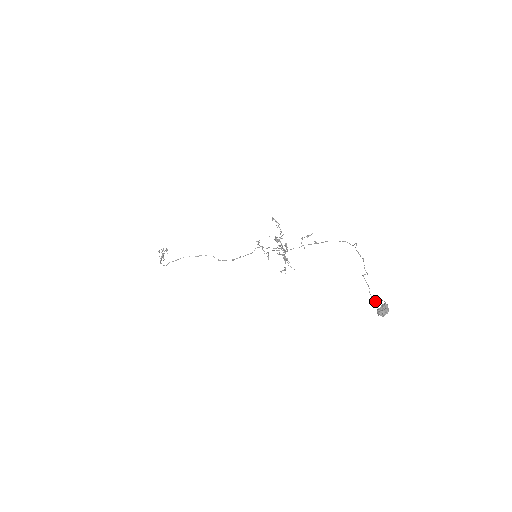
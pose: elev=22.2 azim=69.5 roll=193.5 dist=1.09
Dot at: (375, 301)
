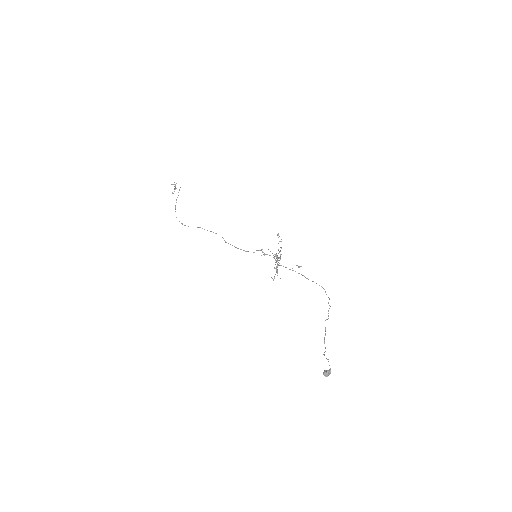
Dot at: occluded
